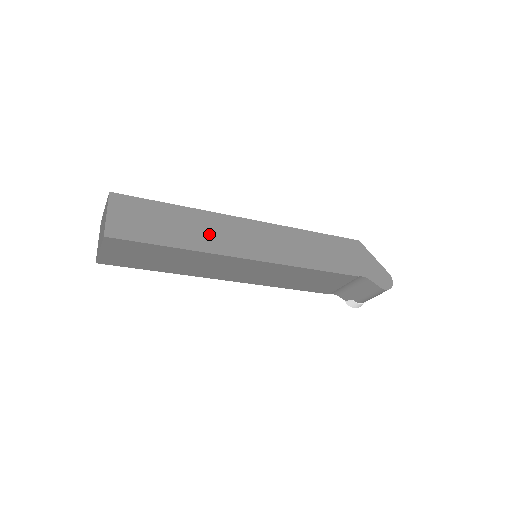
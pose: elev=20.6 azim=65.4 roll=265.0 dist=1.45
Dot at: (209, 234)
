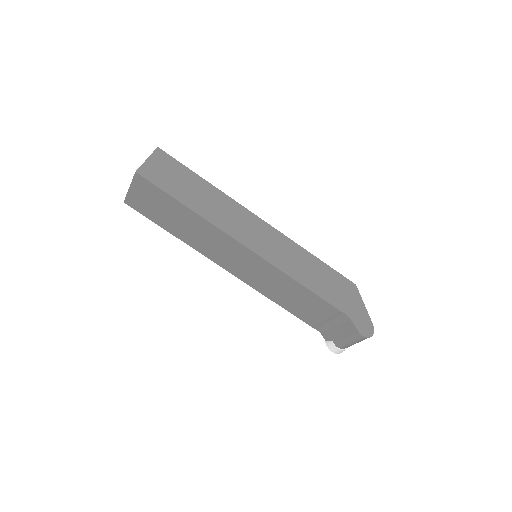
Dot at: (220, 212)
